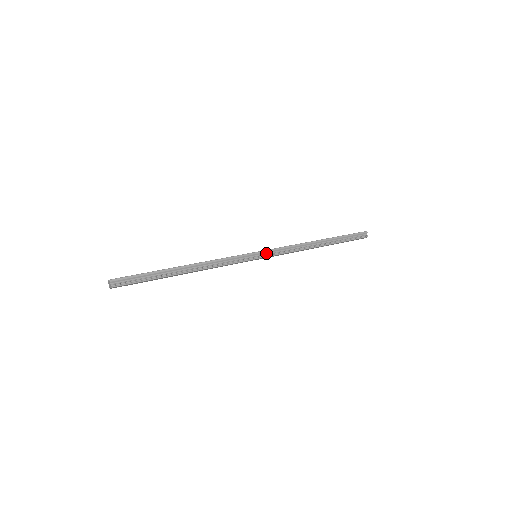
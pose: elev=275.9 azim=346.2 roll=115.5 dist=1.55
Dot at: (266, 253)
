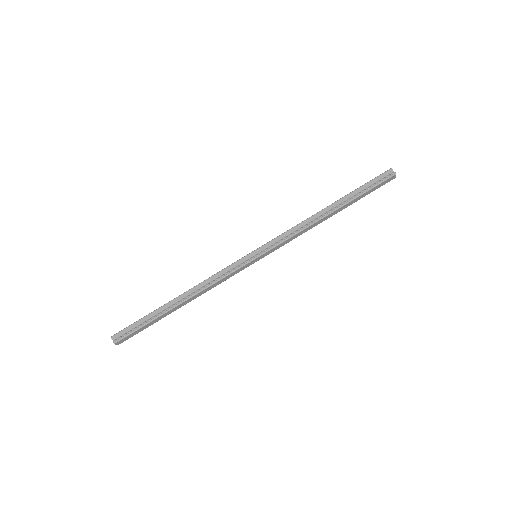
Dot at: (265, 248)
